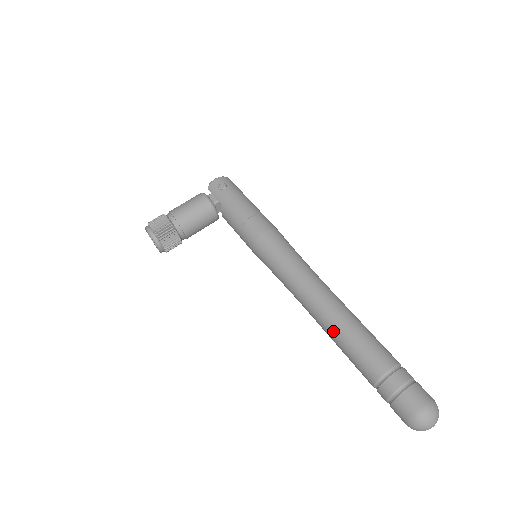
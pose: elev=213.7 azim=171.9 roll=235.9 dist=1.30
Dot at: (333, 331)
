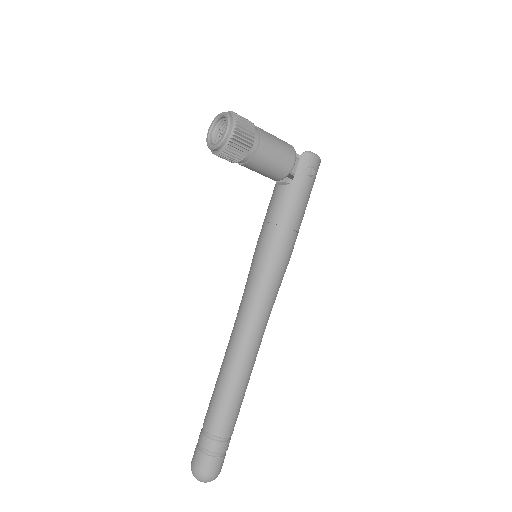
Dot at: (230, 378)
